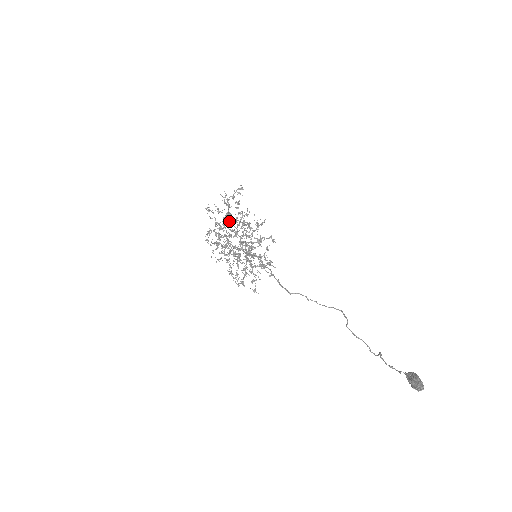
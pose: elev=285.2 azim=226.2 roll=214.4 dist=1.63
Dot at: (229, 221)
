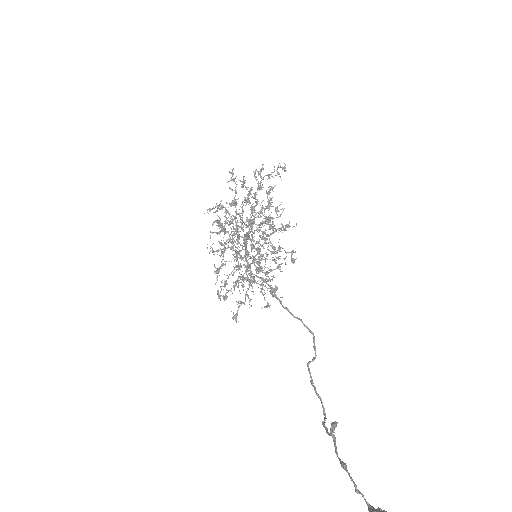
Dot at: occluded
